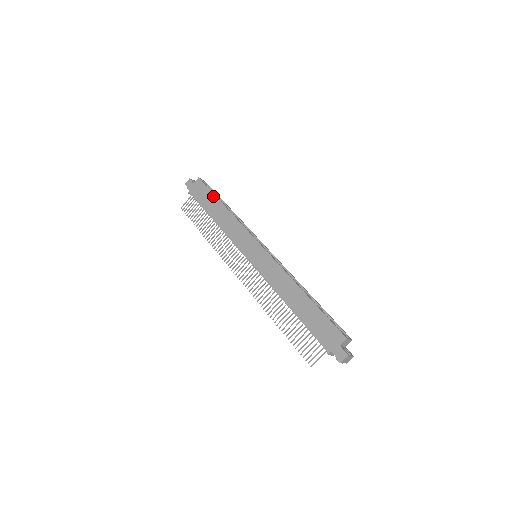
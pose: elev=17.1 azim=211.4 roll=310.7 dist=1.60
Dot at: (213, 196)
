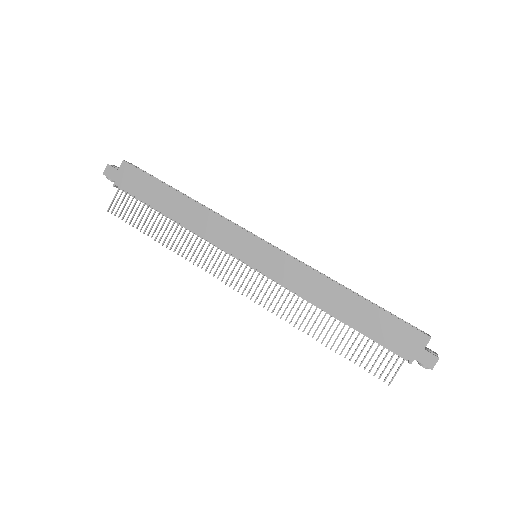
Dot at: (158, 184)
